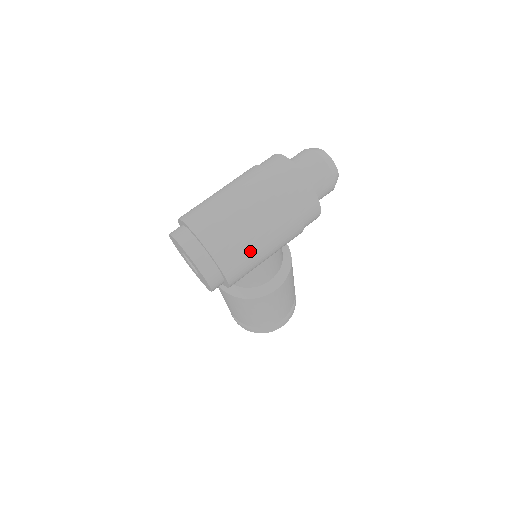
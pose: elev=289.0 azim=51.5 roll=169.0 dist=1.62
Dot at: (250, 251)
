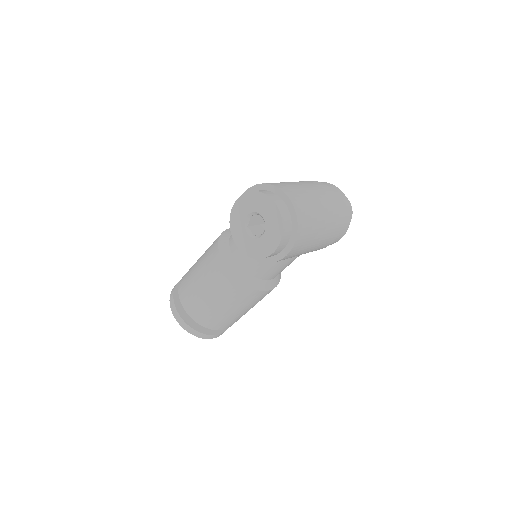
Dot at: (312, 238)
